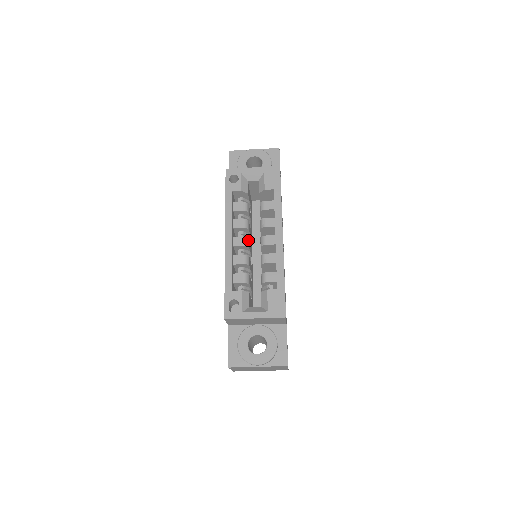
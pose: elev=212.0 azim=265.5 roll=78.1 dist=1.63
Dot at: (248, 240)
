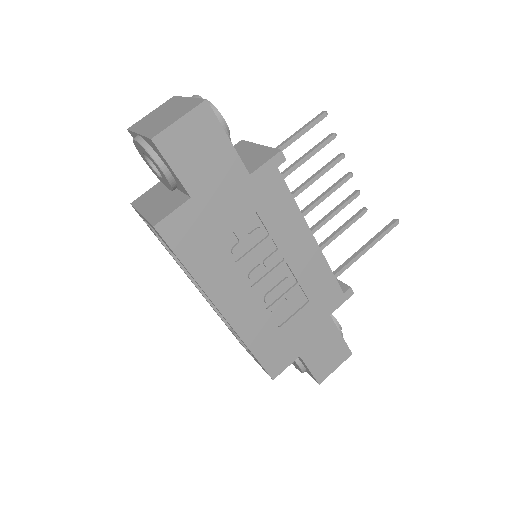
Dot at: occluded
